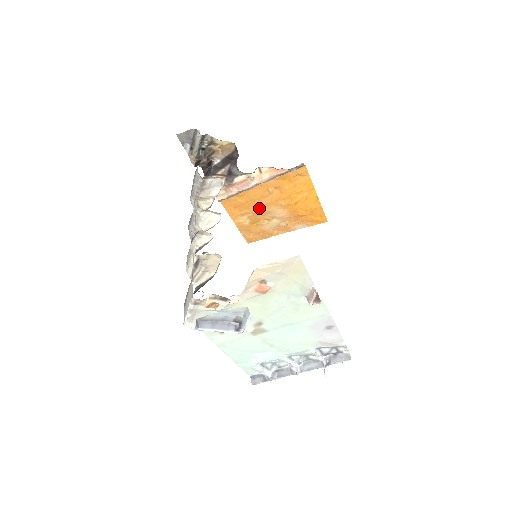
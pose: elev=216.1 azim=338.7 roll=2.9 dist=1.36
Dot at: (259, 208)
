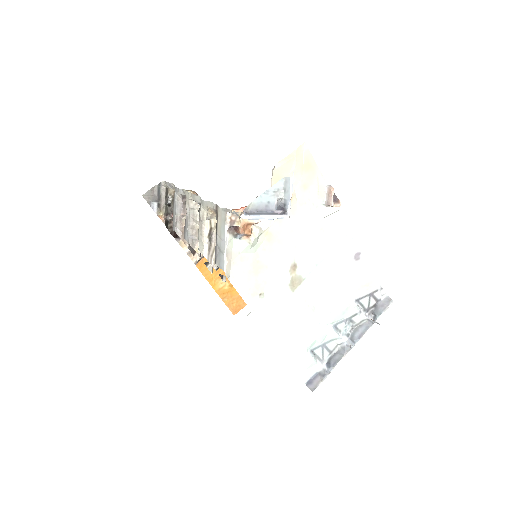
Dot at: occluded
